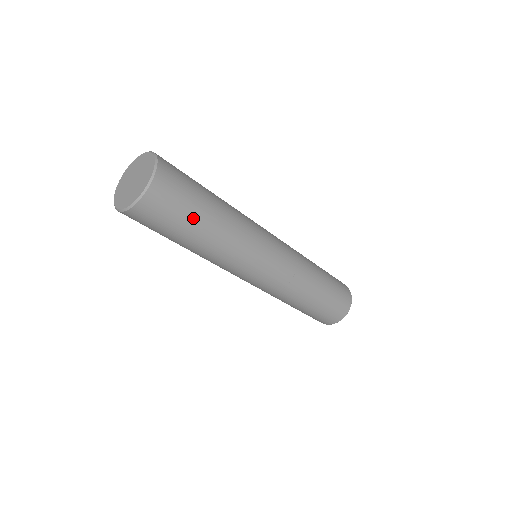
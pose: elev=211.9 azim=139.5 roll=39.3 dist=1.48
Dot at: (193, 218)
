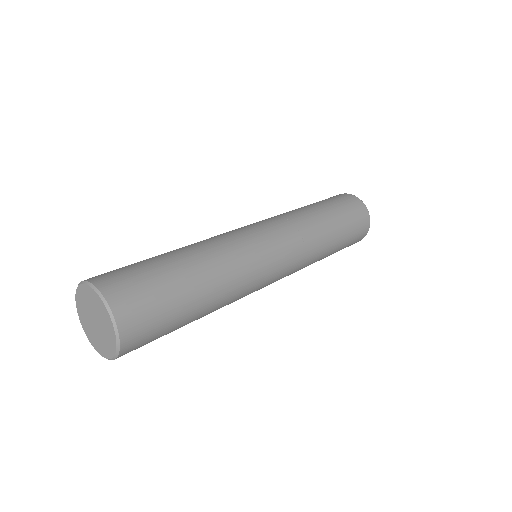
Dot at: occluded
